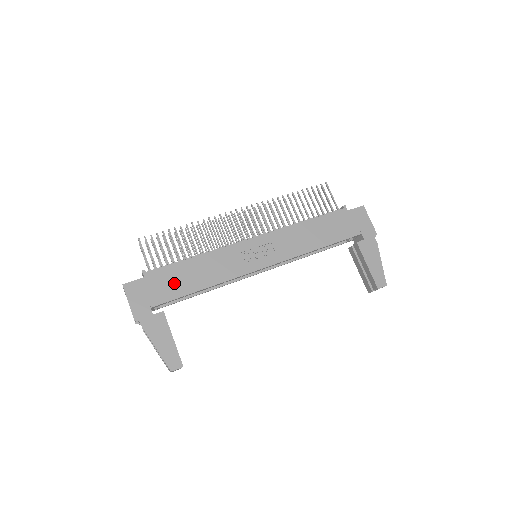
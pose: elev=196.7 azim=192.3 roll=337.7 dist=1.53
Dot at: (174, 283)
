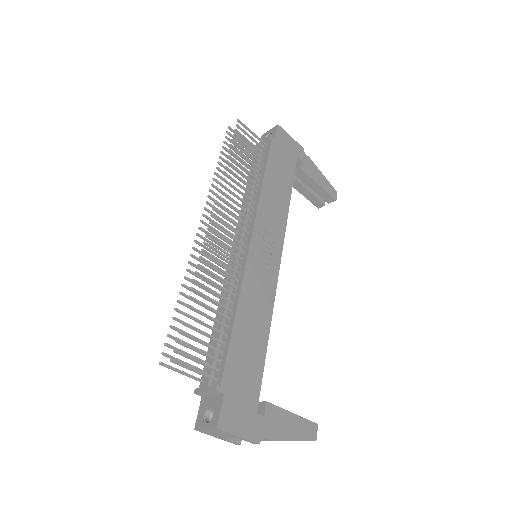
Dot at: (248, 364)
